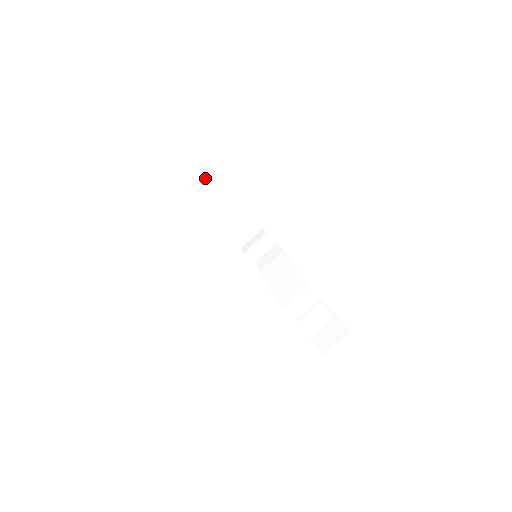
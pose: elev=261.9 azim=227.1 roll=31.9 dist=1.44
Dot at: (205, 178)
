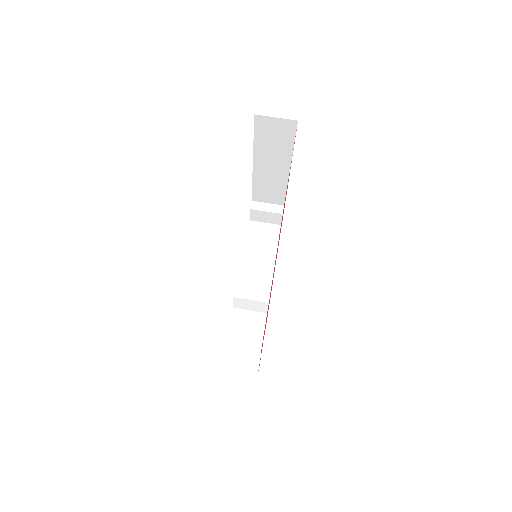
Dot at: (288, 144)
